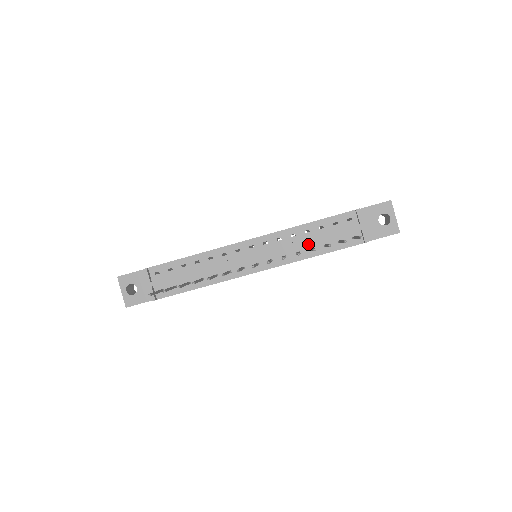
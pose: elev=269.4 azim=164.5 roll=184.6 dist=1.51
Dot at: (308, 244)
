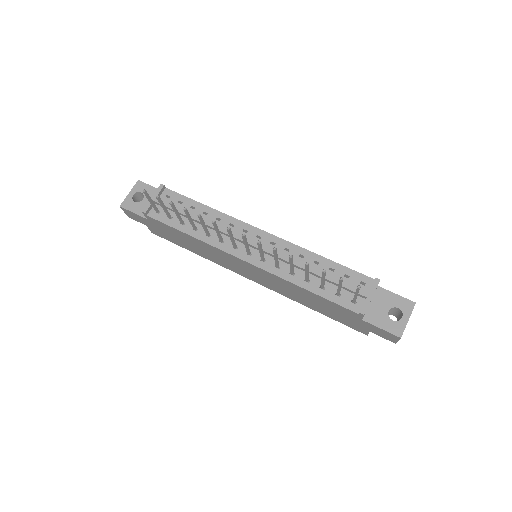
Dot at: occluded
